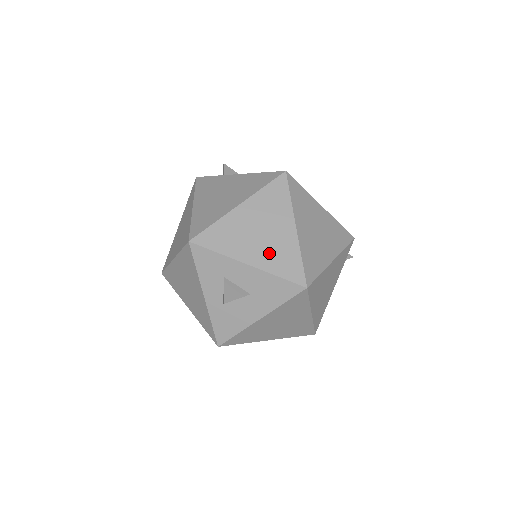
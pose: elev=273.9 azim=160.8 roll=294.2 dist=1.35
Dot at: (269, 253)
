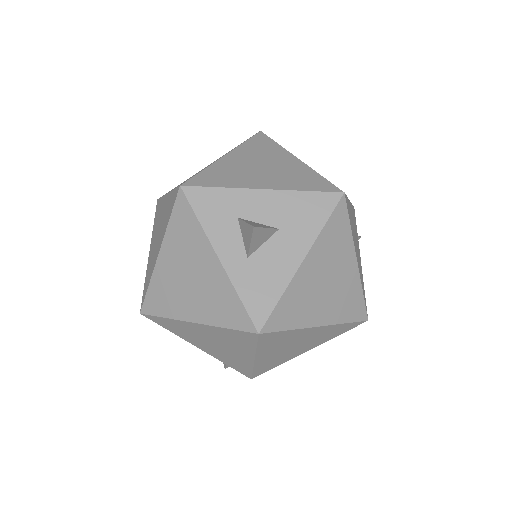
Dot at: (282, 178)
